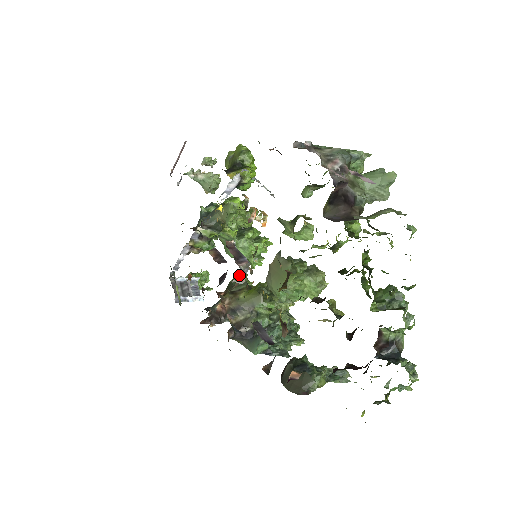
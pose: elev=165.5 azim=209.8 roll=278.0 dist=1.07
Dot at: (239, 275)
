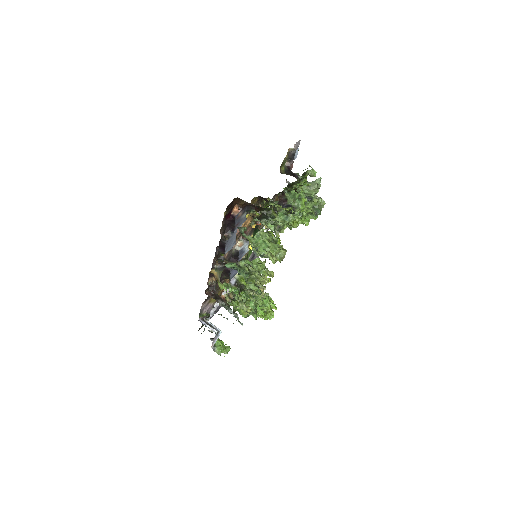
Dot at: (240, 243)
